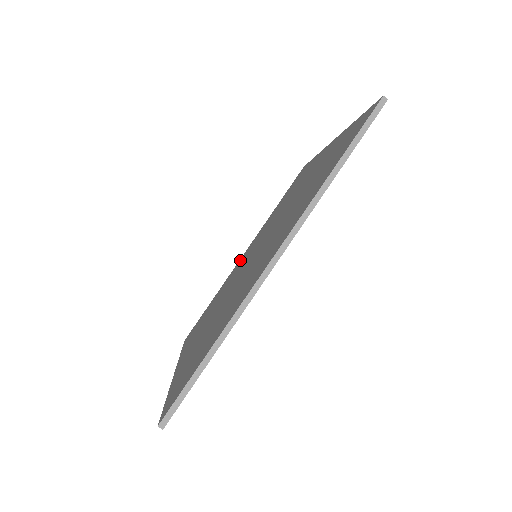
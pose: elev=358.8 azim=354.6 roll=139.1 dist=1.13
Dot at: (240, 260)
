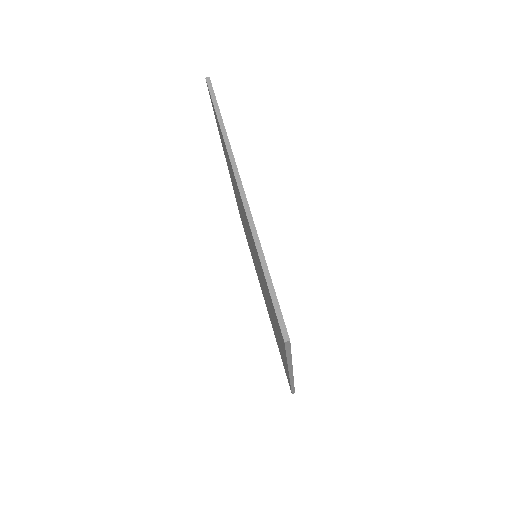
Dot at: occluded
